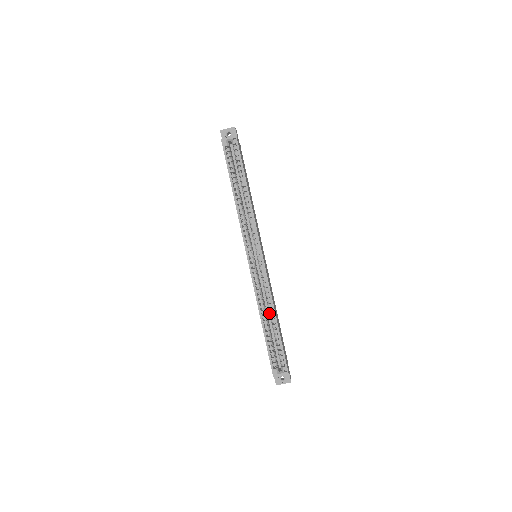
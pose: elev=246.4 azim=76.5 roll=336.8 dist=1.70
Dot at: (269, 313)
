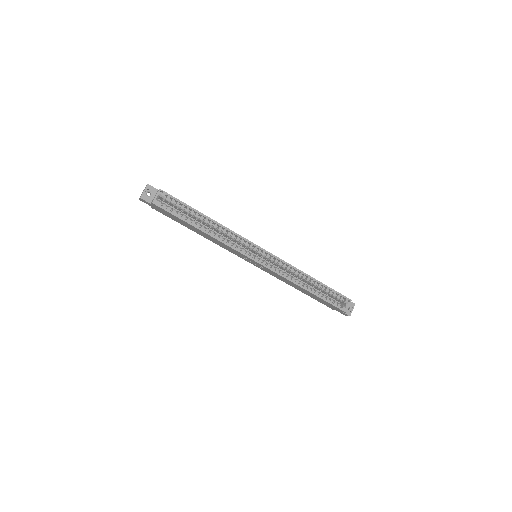
Dot at: (303, 280)
